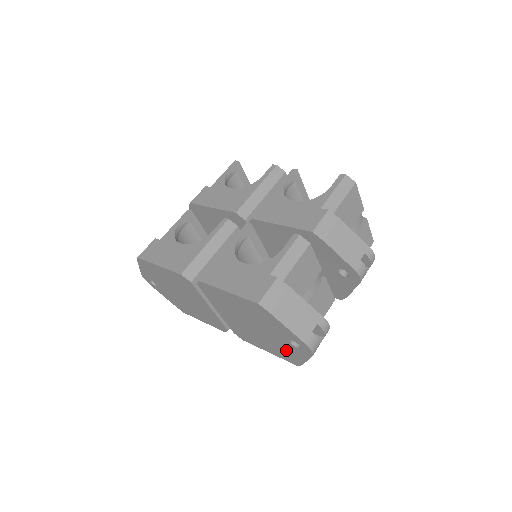
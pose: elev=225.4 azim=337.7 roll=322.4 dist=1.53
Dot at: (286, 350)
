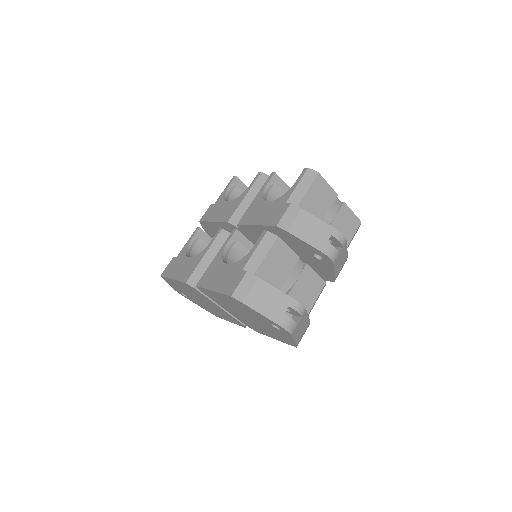
Dot at: (278, 334)
